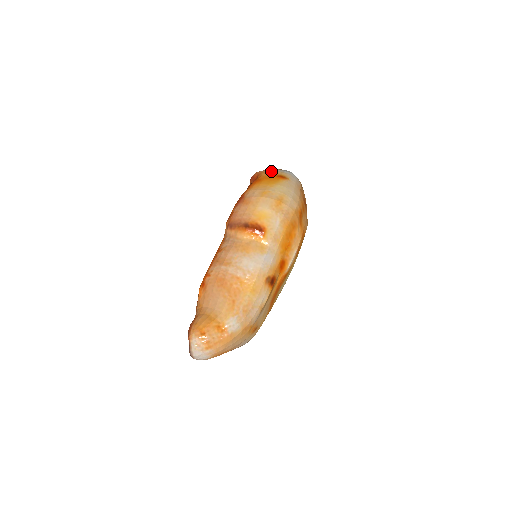
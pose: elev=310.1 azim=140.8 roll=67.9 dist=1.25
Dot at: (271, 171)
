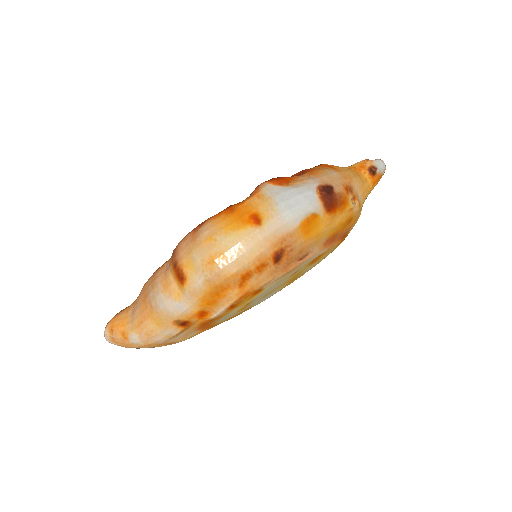
Dot at: (264, 198)
